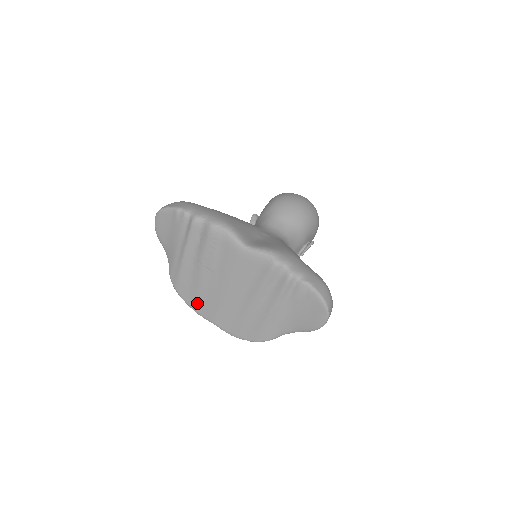
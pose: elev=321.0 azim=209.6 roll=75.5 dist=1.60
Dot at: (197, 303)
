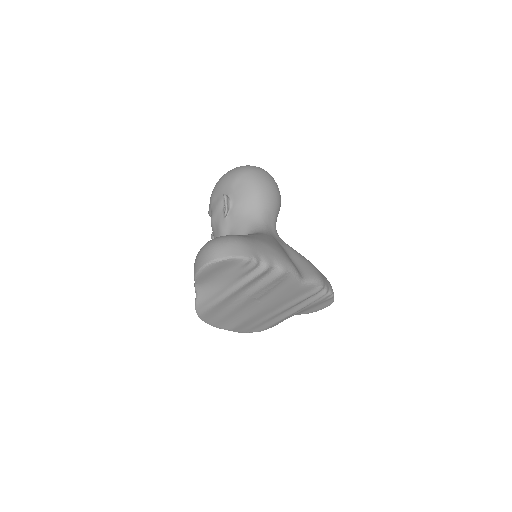
Dot at: (220, 321)
